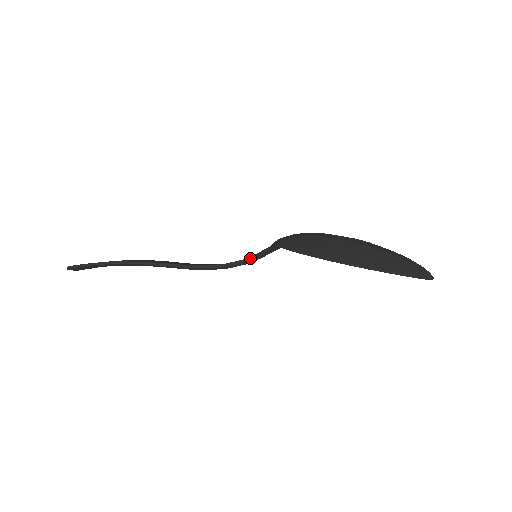
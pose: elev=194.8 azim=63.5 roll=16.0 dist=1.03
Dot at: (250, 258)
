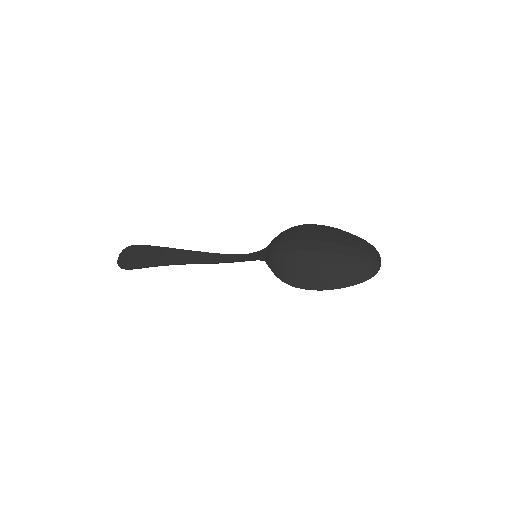
Dot at: (253, 260)
